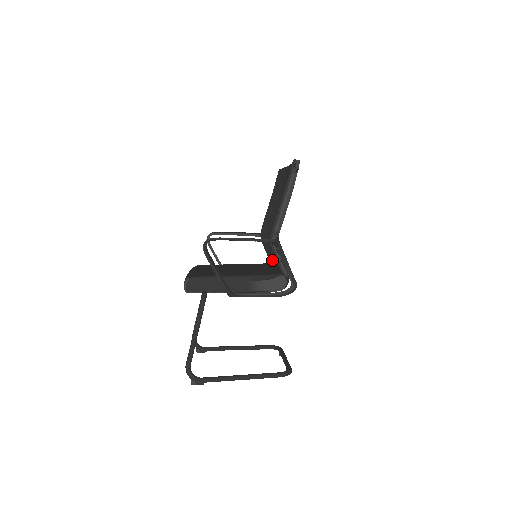
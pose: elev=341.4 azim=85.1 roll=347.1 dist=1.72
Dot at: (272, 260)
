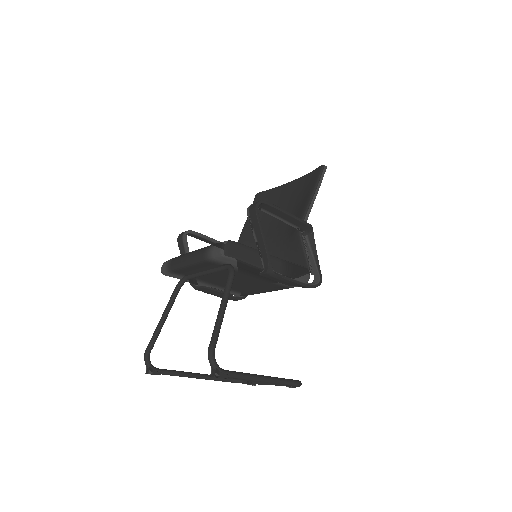
Dot at: occluded
